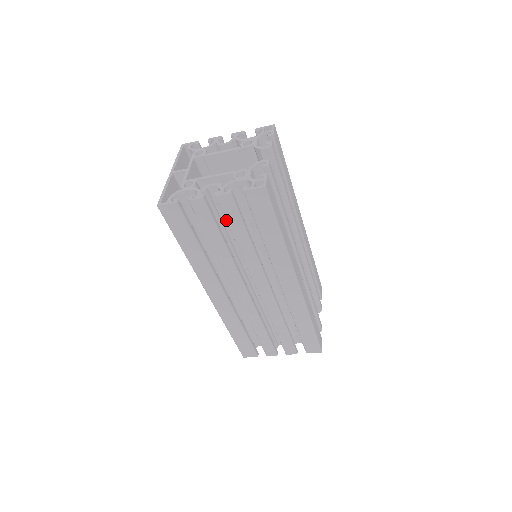
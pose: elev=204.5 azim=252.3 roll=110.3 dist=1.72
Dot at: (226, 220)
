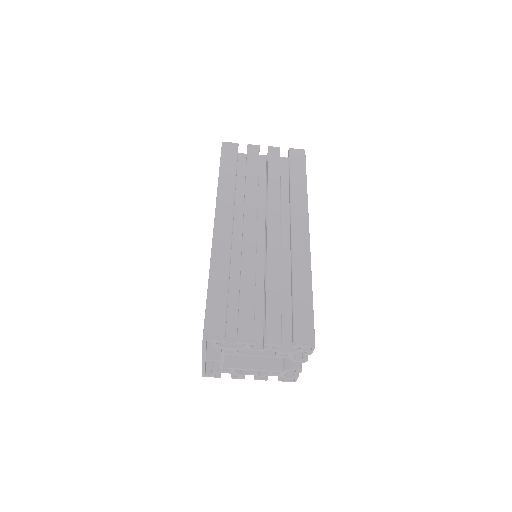
Dot at: (268, 163)
